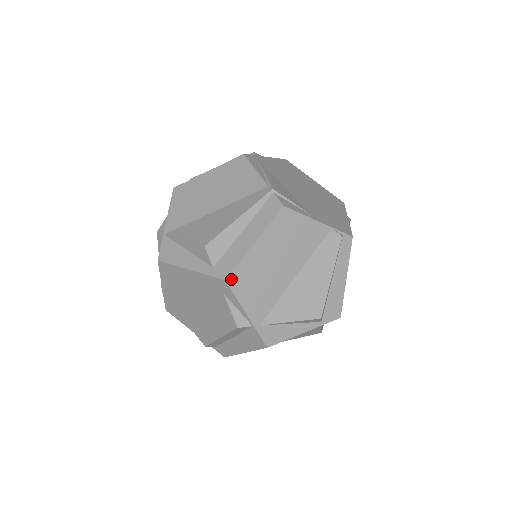
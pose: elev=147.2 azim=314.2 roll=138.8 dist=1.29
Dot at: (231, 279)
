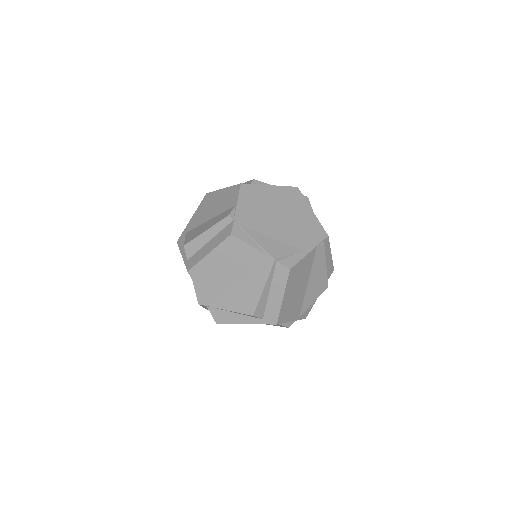
Dot at: (279, 321)
